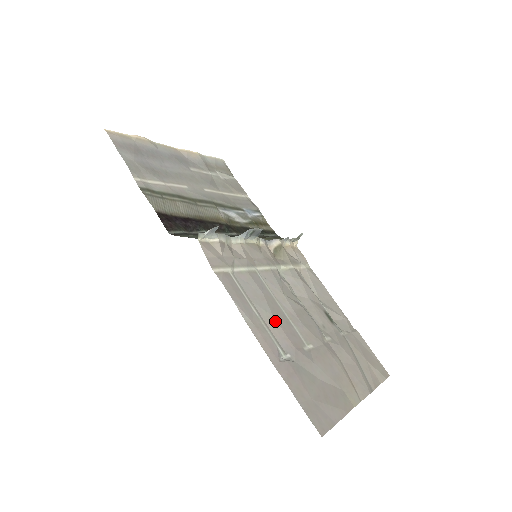
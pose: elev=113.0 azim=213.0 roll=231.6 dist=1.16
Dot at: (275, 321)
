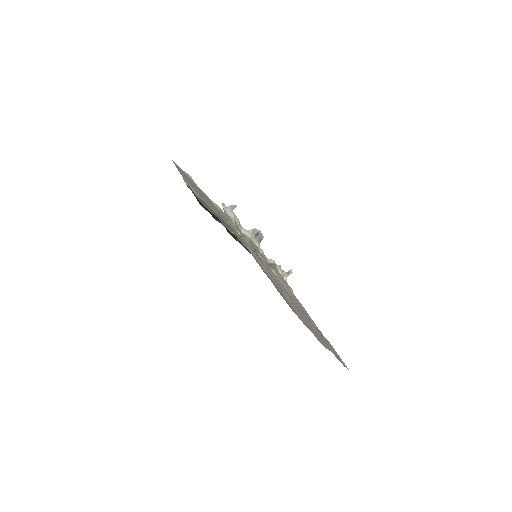
Dot at: (266, 269)
